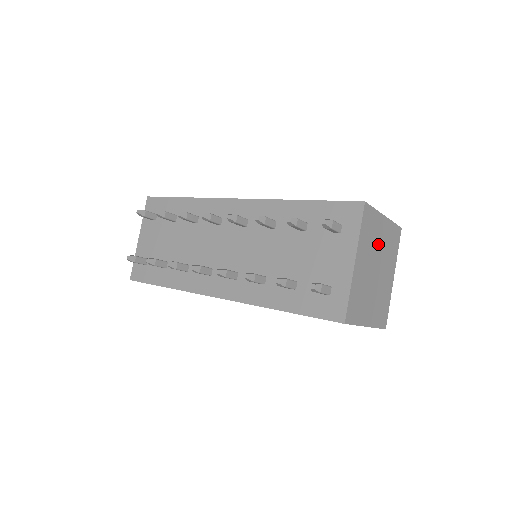
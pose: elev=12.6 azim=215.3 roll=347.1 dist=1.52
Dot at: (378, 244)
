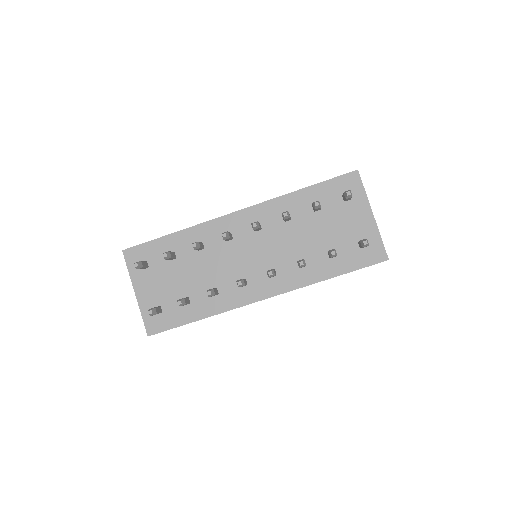
Dot at: occluded
